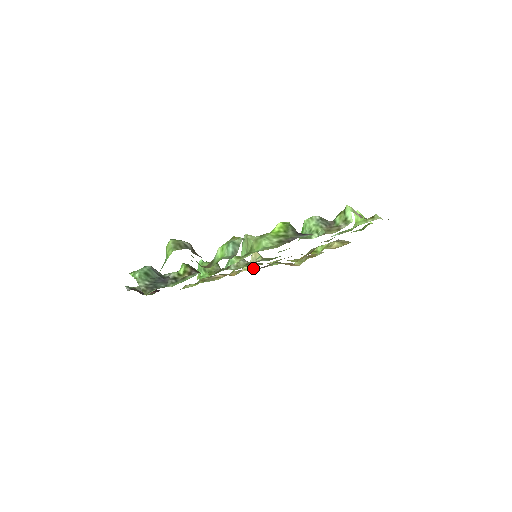
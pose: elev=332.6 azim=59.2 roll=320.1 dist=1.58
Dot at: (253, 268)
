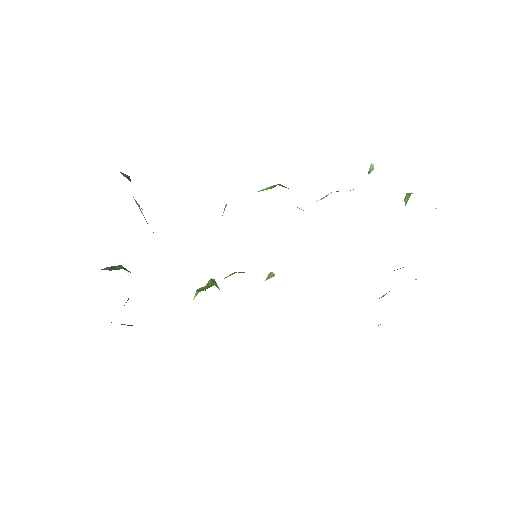
Dot at: occluded
